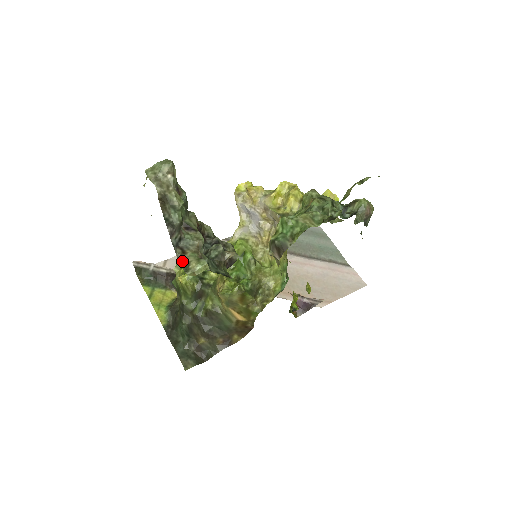
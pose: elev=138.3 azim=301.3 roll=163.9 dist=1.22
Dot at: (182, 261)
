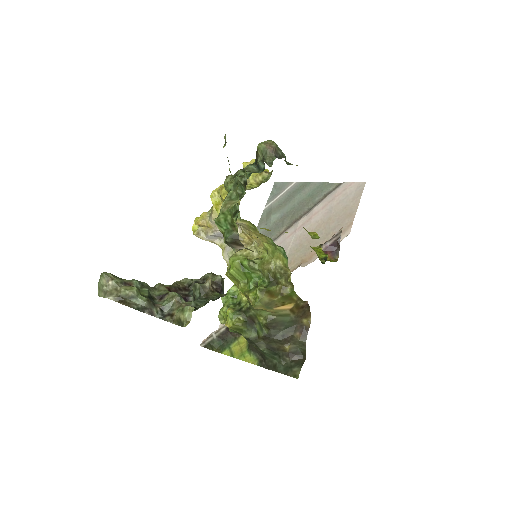
Dot at: (175, 322)
